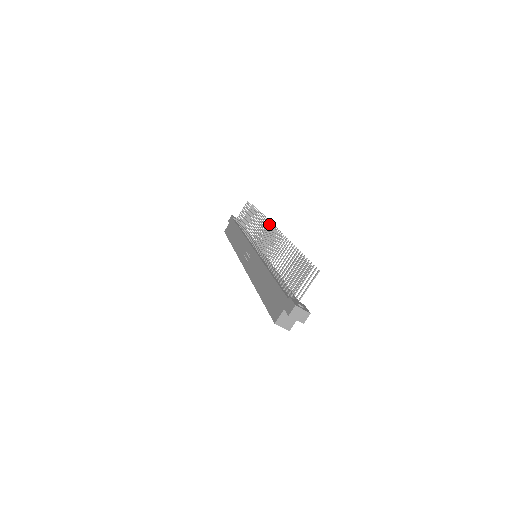
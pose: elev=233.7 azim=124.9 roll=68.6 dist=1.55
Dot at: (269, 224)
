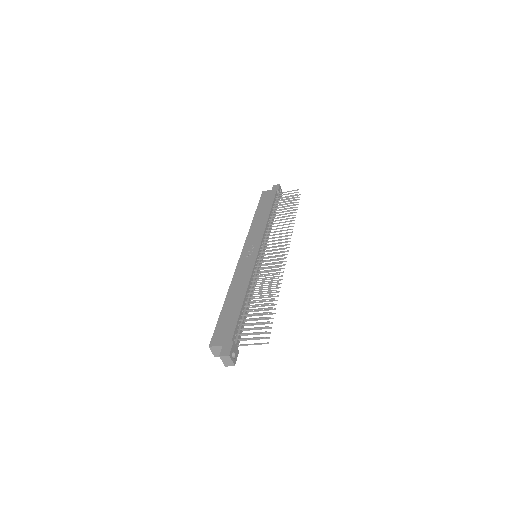
Dot at: (285, 245)
